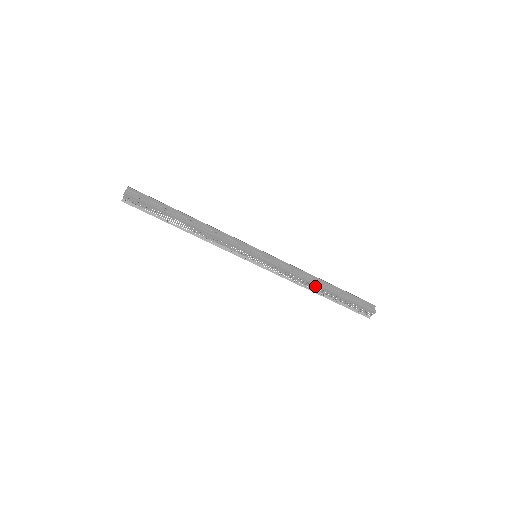
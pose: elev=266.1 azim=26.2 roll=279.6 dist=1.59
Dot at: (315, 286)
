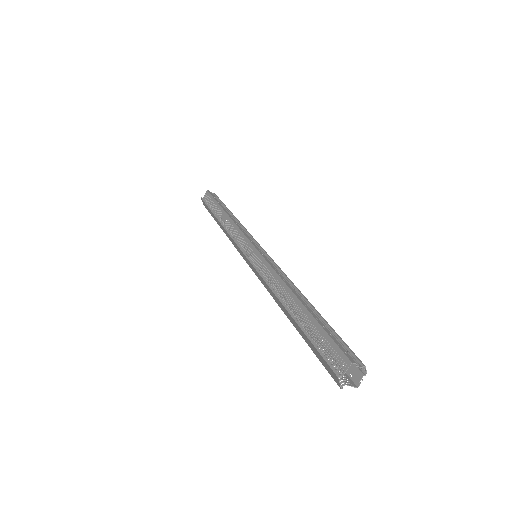
Dot at: (289, 294)
